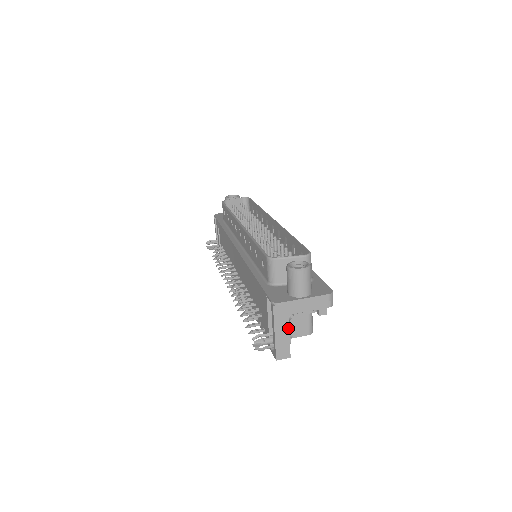
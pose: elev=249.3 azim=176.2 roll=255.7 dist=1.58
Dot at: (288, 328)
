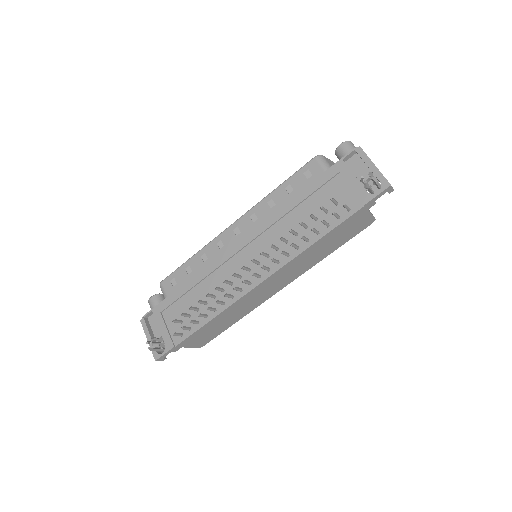
Dot at: occluded
